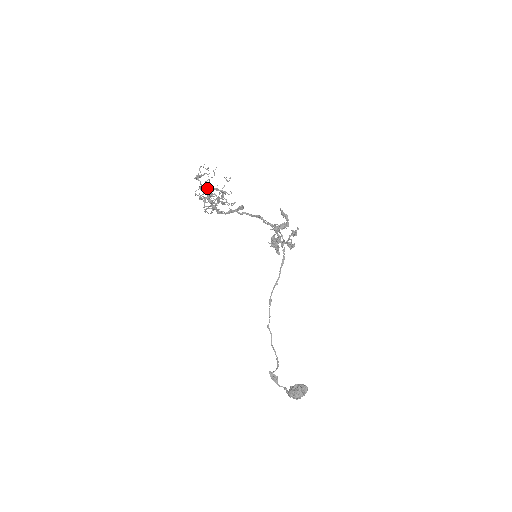
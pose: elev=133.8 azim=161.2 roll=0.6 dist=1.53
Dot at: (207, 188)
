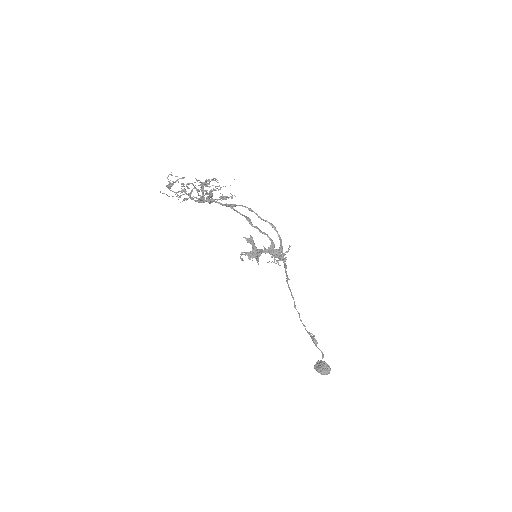
Dot at: occluded
